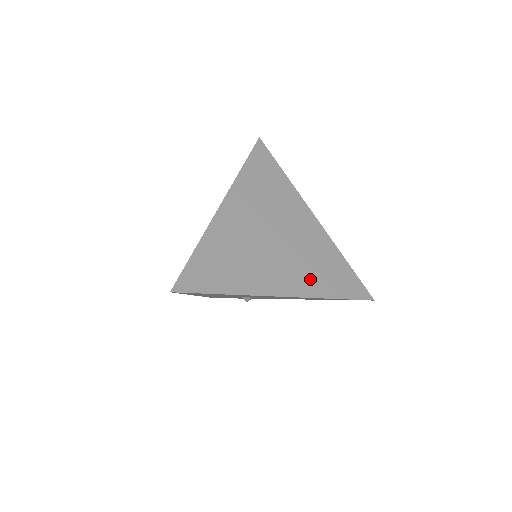
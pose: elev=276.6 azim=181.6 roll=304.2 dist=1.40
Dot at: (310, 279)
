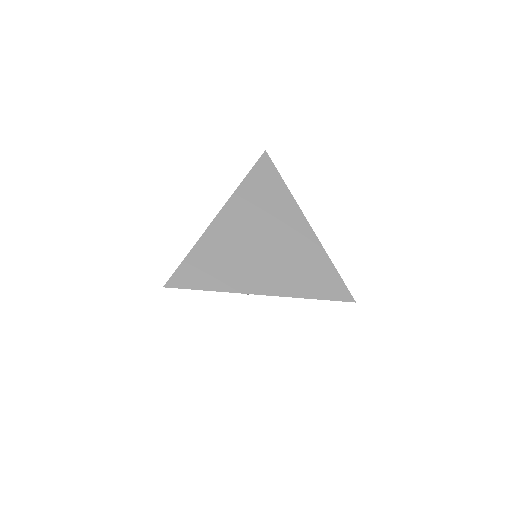
Dot at: (292, 280)
